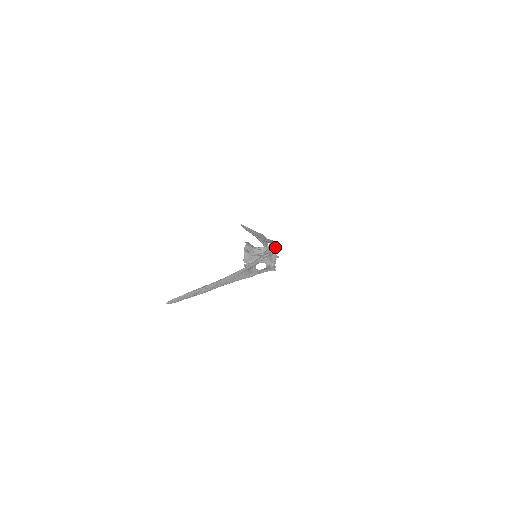
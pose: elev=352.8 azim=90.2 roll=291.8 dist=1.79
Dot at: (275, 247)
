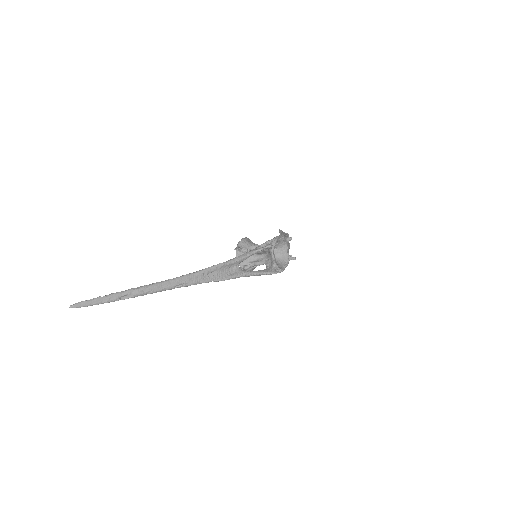
Dot at: (285, 243)
